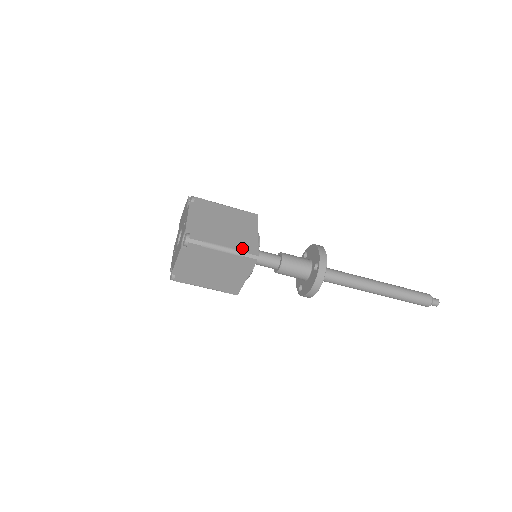
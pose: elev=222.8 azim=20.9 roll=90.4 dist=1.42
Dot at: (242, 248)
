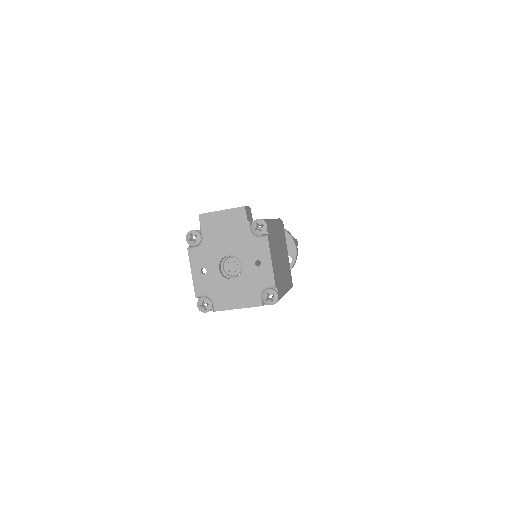
Dot at: (289, 283)
